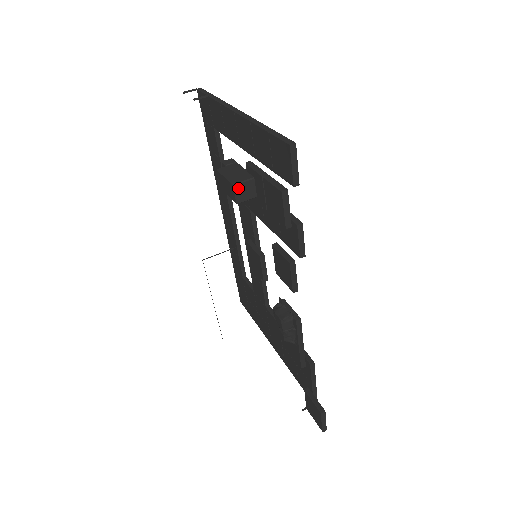
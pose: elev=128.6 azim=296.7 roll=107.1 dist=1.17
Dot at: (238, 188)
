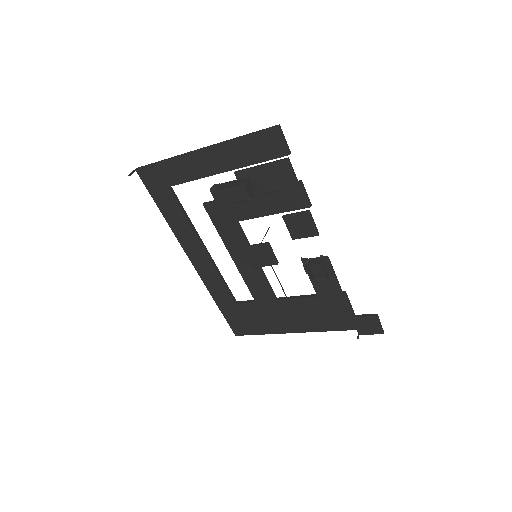
Dot at: (245, 187)
